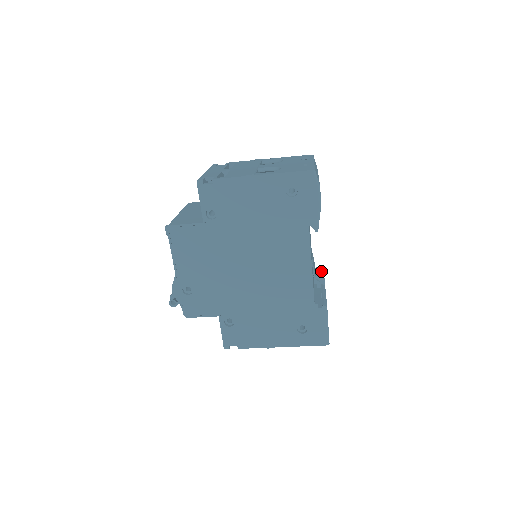
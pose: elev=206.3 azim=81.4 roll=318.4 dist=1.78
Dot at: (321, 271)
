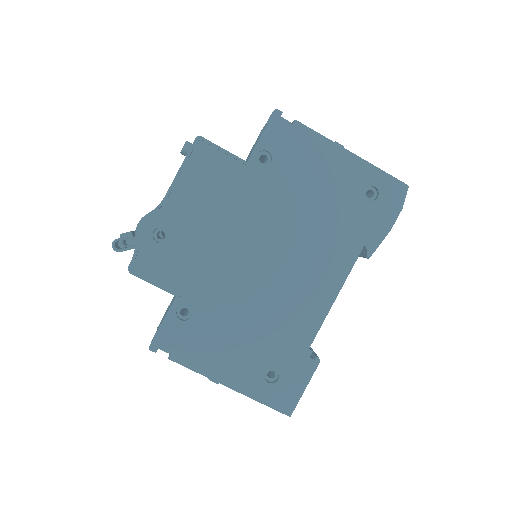
Dot at: occluded
